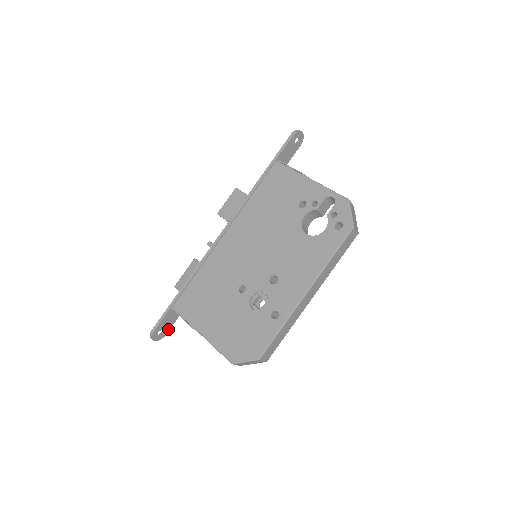
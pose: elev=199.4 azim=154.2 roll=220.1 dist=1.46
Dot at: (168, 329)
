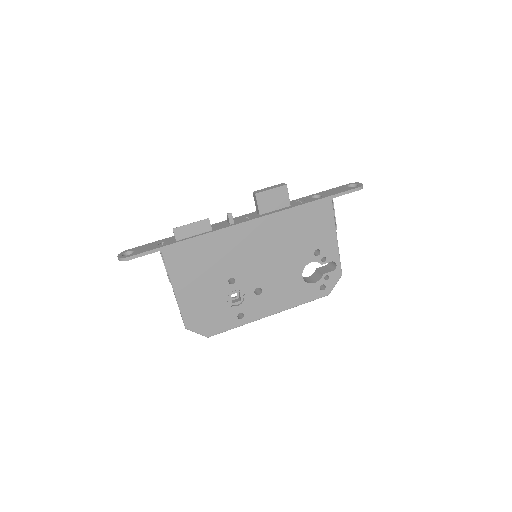
Dot at: occluded
